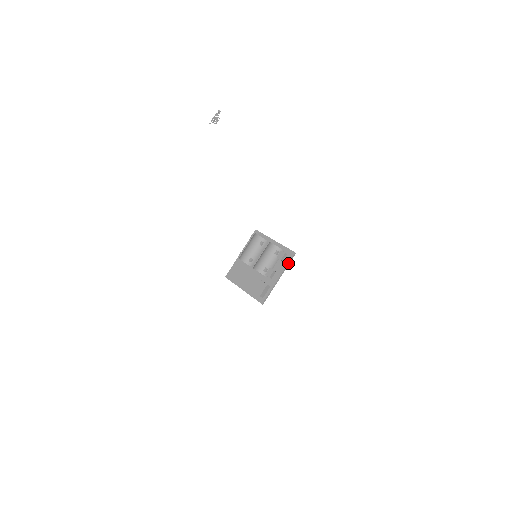
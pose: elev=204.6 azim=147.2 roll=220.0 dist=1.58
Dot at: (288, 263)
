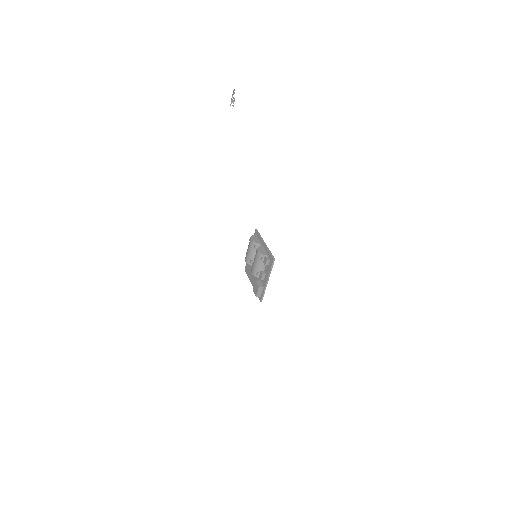
Dot at: (271, 268)
